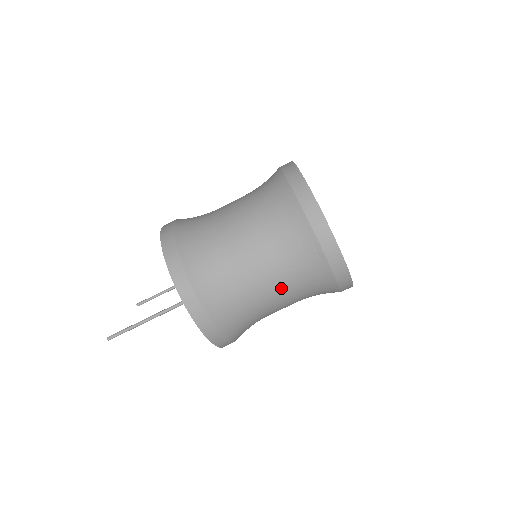
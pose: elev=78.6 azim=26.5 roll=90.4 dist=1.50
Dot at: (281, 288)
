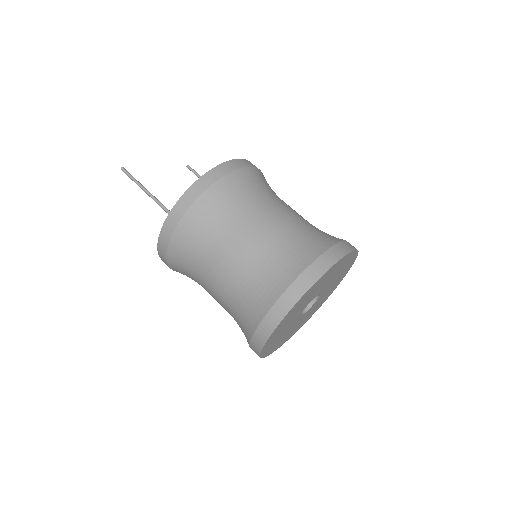
Dot at: (222, 297)
